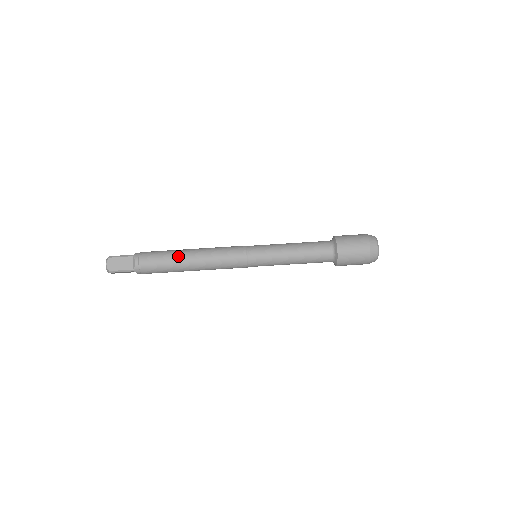
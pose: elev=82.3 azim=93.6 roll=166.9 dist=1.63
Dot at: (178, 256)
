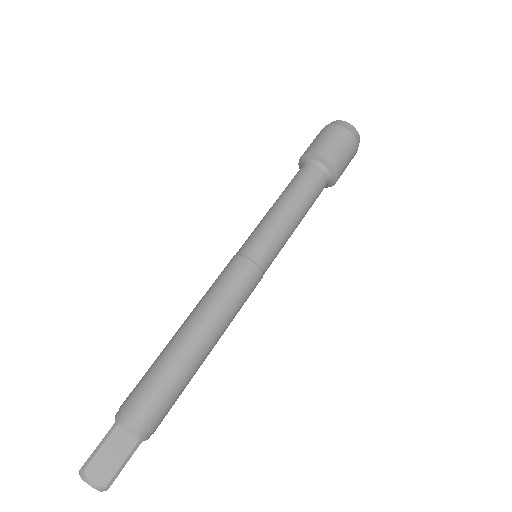
Dot at: occluded
